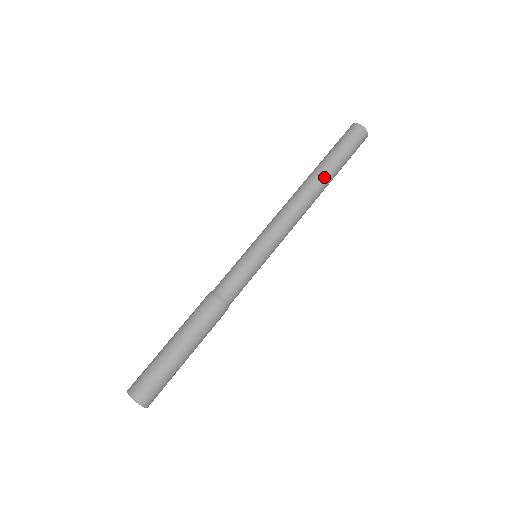
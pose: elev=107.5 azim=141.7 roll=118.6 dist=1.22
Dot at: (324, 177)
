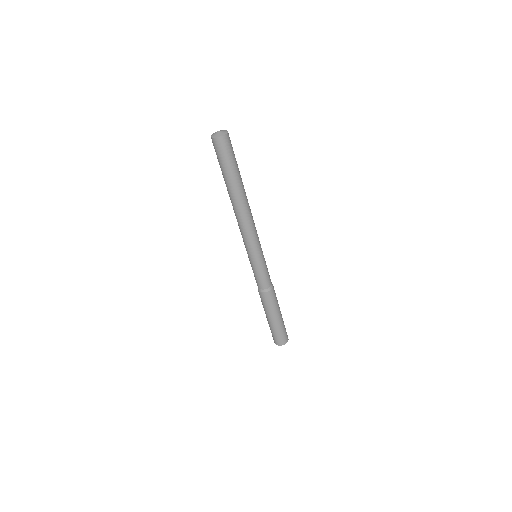
Dot at: (237, 192)
